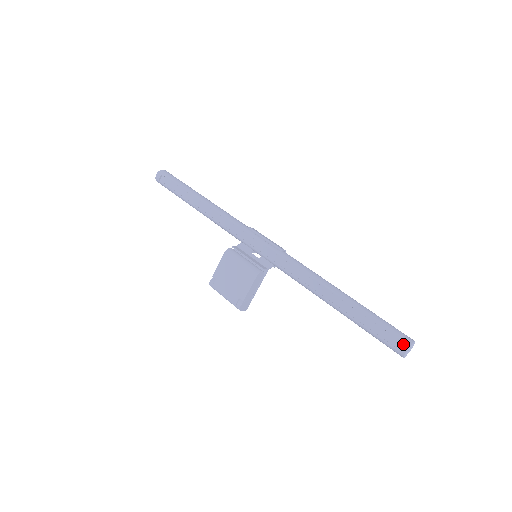
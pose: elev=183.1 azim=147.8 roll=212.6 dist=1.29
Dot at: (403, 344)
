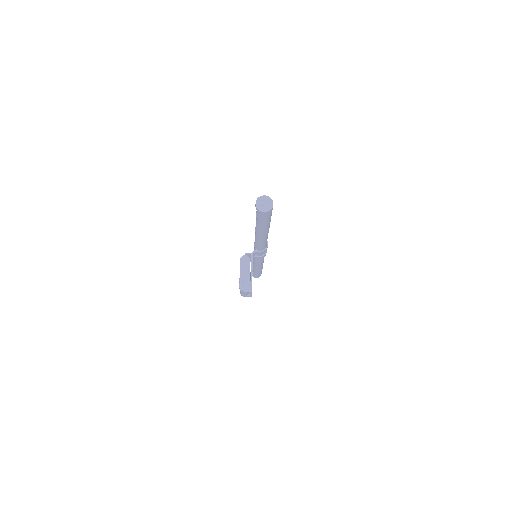
Dot at: (256, 203)
